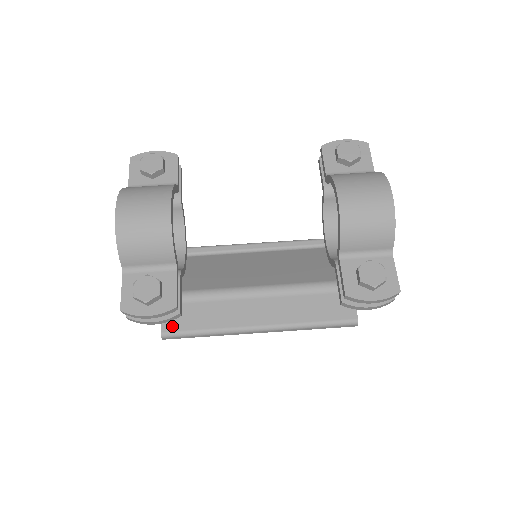
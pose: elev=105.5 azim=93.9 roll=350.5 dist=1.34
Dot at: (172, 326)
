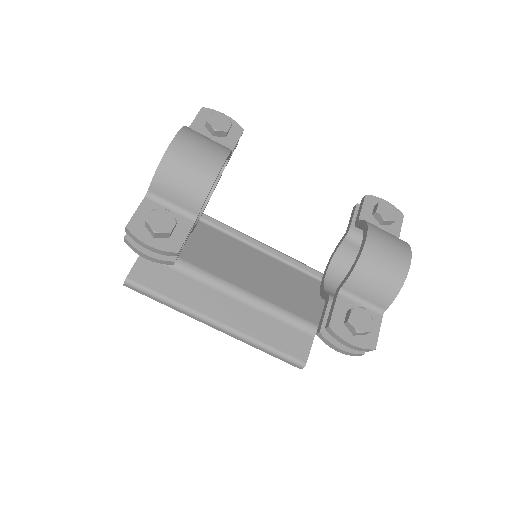
Dot at: (140, 278)
